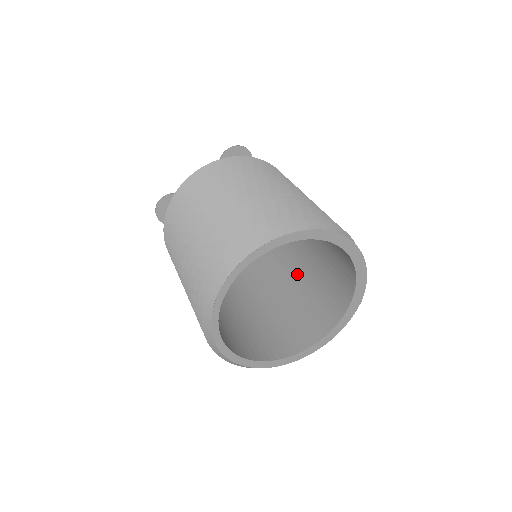
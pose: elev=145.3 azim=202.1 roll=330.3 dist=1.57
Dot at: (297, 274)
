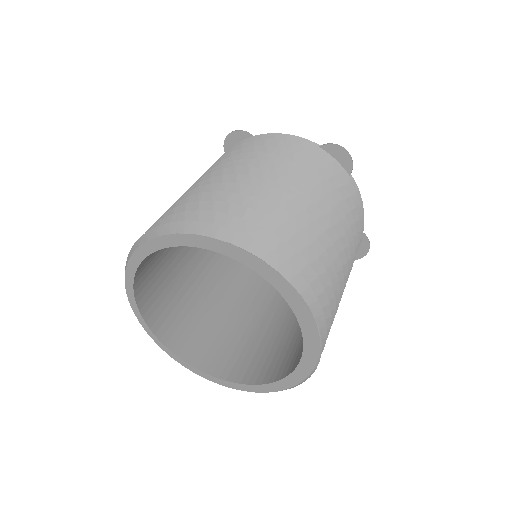
Dot at: occluded
